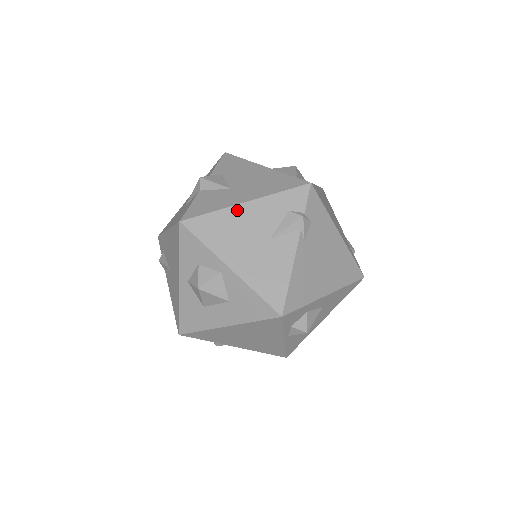
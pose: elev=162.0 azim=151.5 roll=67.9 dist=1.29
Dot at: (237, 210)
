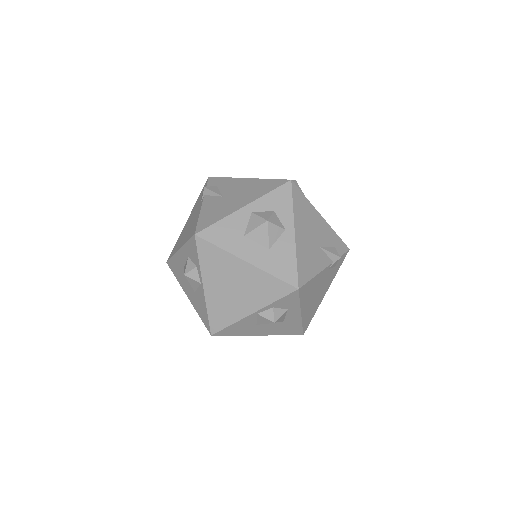
Dot at: (317, 214)
